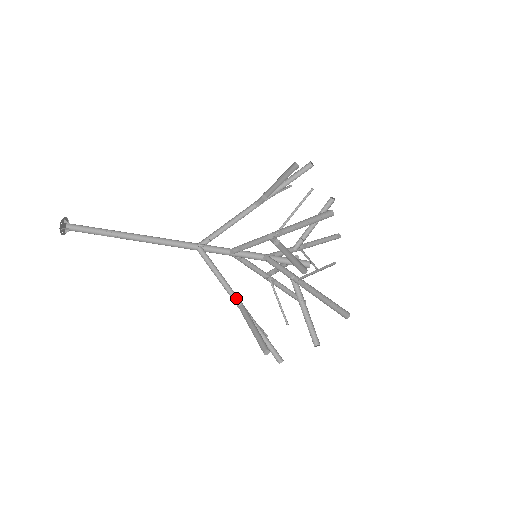
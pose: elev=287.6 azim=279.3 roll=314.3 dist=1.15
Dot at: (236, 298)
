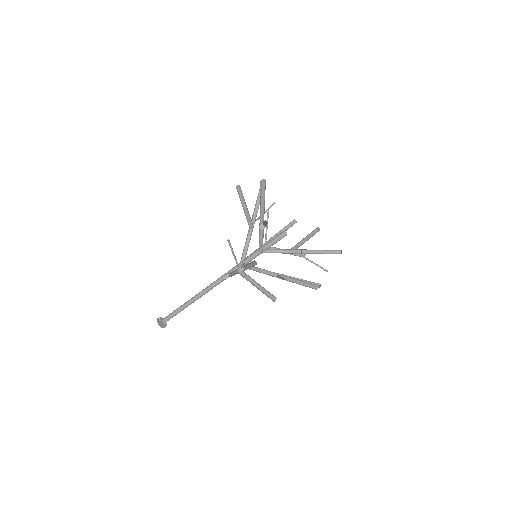
Dot at: occluded
